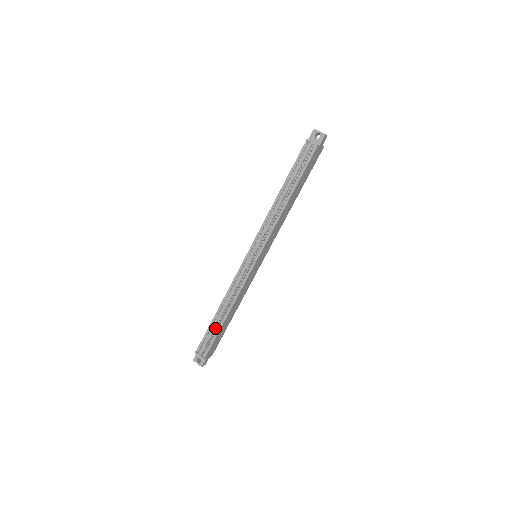
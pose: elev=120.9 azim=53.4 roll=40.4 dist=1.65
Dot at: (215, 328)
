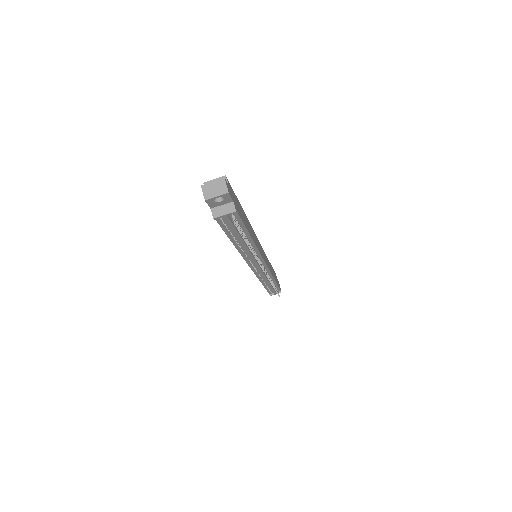
Dot at: (272, 287)
